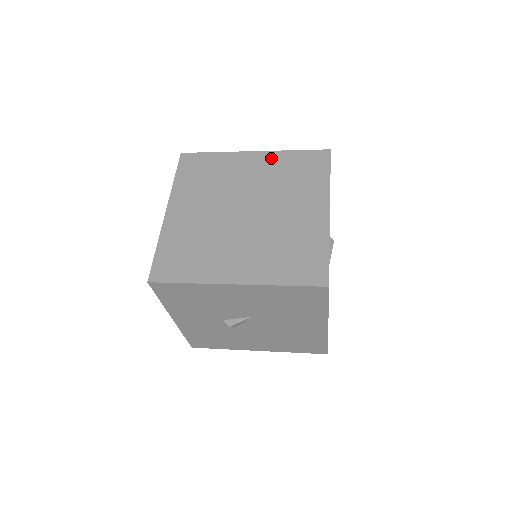
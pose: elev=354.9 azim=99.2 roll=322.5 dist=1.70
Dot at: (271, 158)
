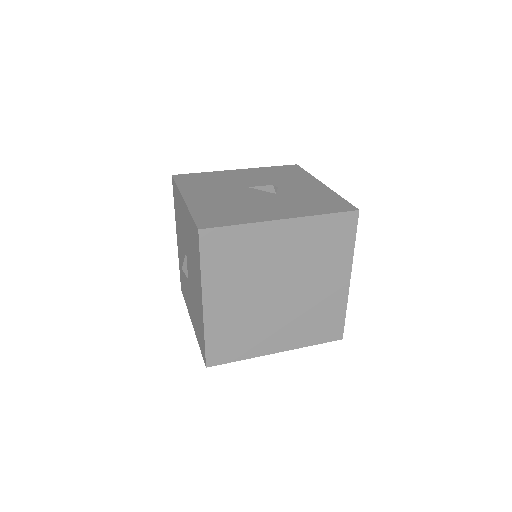
Dot at: (302, 227)
